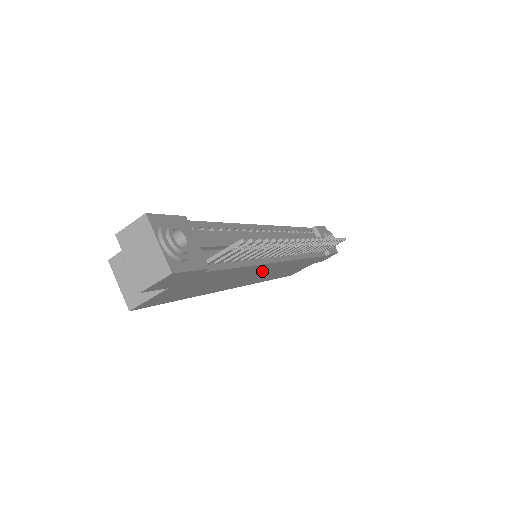
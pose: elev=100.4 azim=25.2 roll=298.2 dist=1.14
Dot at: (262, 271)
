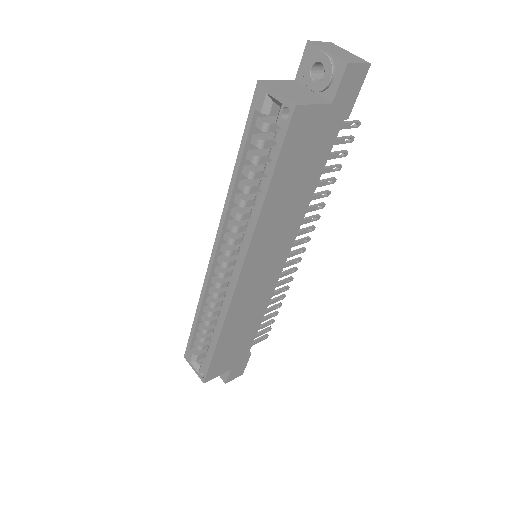
Dot at: (274, 258)
